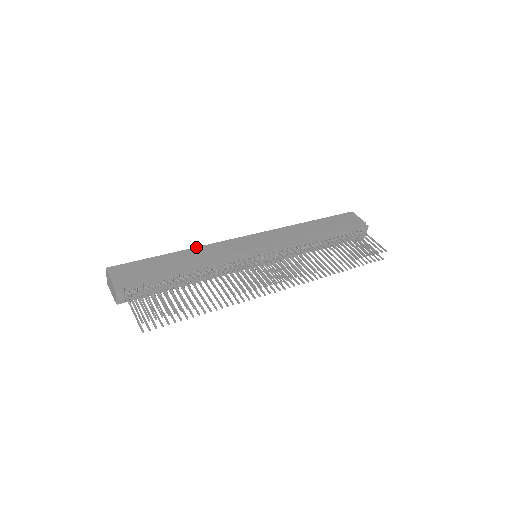
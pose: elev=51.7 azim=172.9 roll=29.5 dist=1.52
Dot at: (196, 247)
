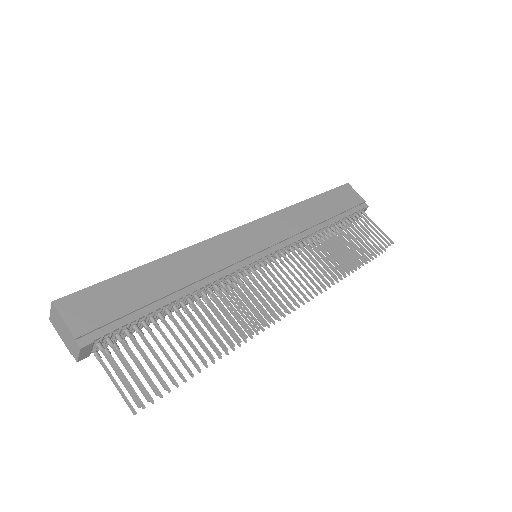
Dot at: (182, 249)
